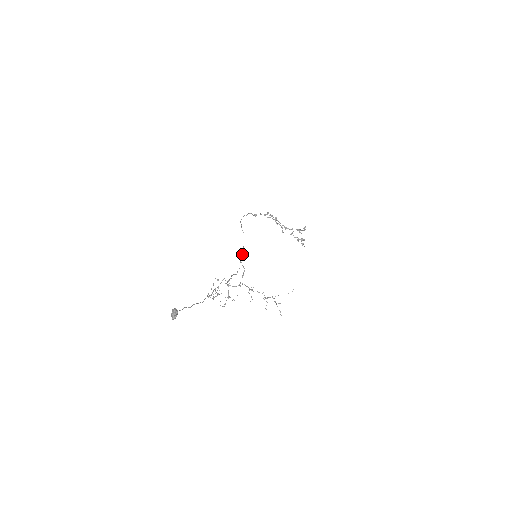
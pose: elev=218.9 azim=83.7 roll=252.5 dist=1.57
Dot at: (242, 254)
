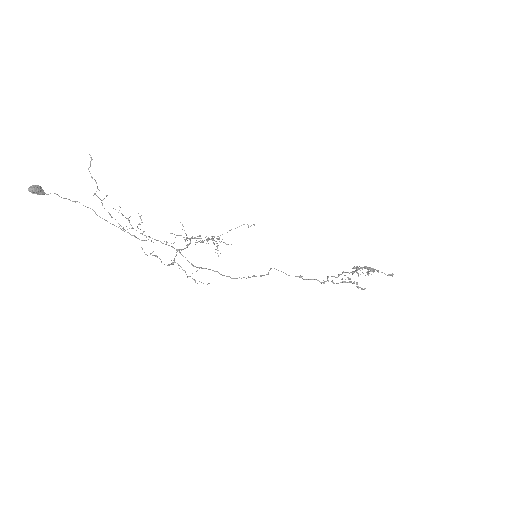
Dot at: (256, 276)
